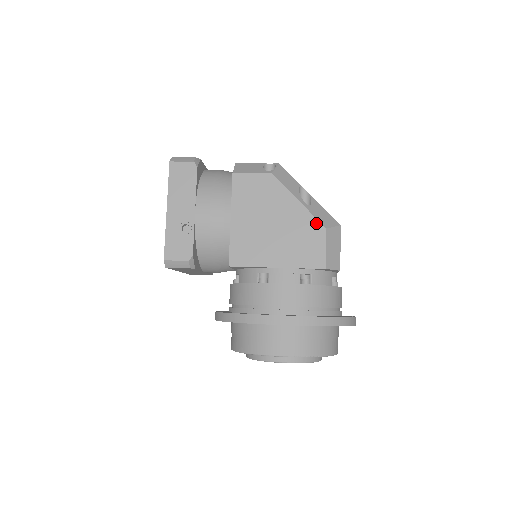
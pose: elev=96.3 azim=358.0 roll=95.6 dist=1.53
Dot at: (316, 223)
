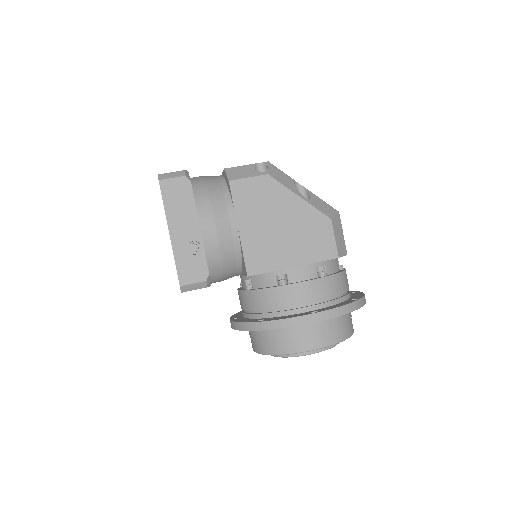
Dot at: (321, 216)
